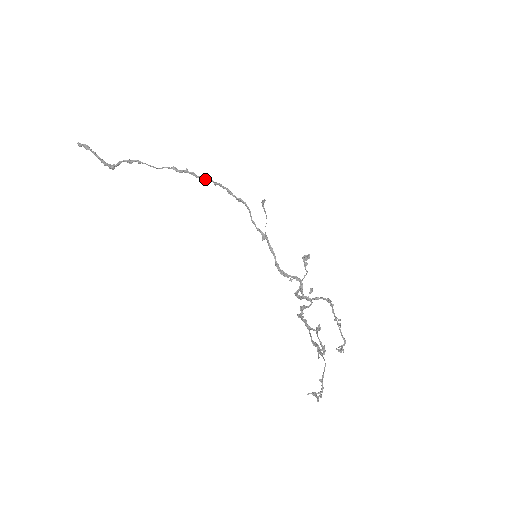
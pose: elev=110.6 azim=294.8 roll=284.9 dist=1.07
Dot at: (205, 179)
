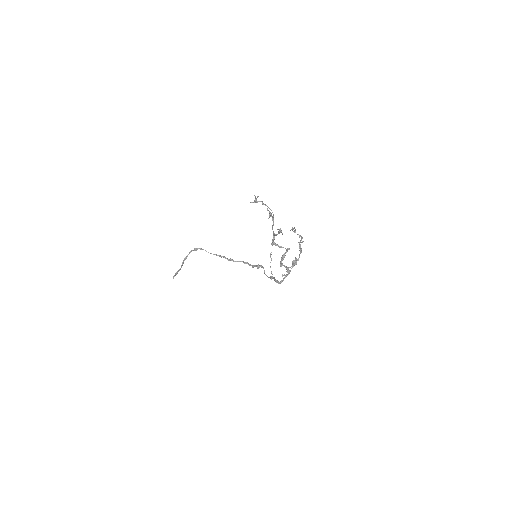
Dot at: (238, 261)
